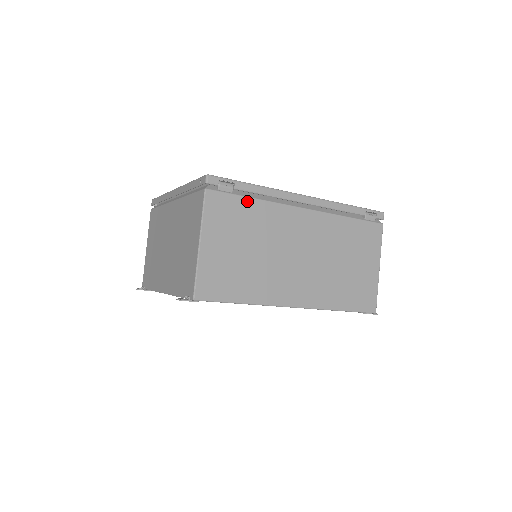
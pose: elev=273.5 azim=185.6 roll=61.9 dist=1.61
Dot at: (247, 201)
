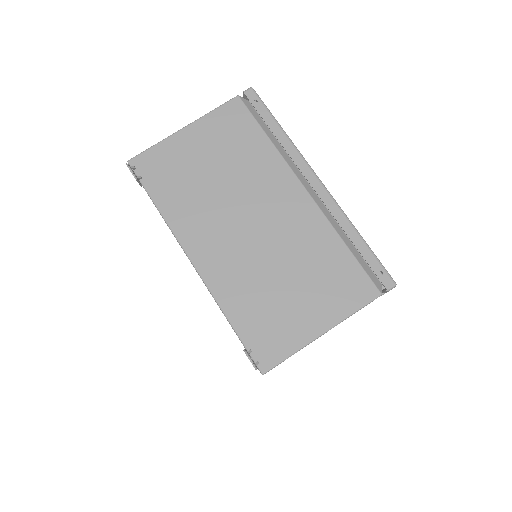
Dot at: occluded
